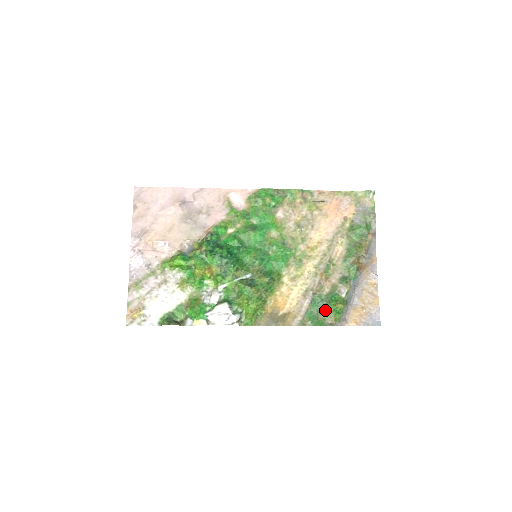
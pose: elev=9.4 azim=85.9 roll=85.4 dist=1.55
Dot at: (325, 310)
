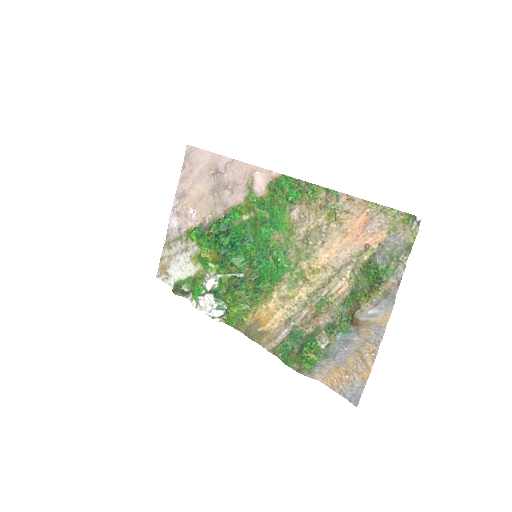
Dot at: (298, 351)
